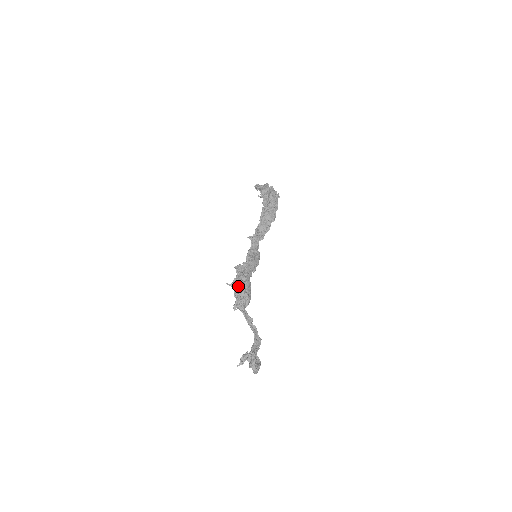
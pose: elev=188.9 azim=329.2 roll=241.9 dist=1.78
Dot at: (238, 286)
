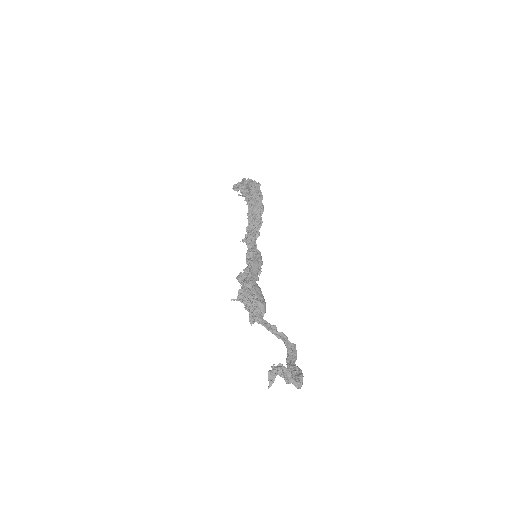
Dot at: (245, 297)
